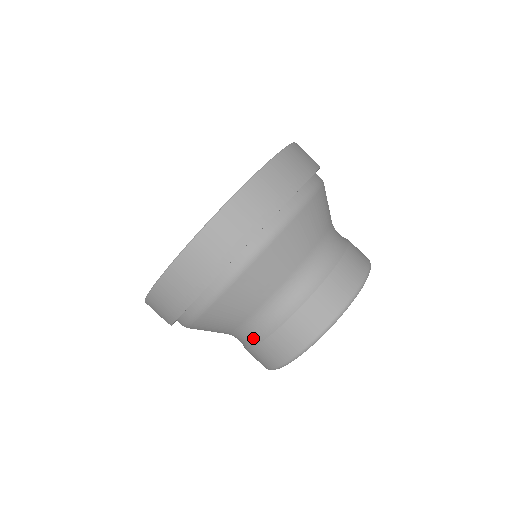
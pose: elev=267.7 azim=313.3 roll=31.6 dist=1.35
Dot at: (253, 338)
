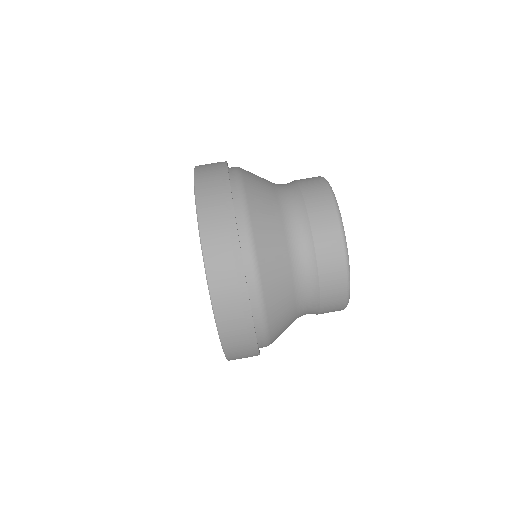
Dot at: (310, 268)
